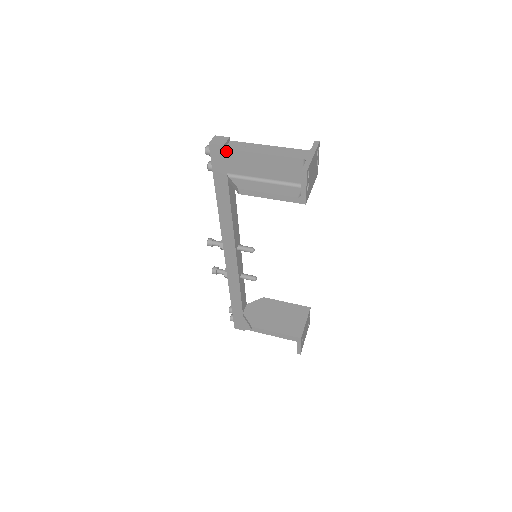
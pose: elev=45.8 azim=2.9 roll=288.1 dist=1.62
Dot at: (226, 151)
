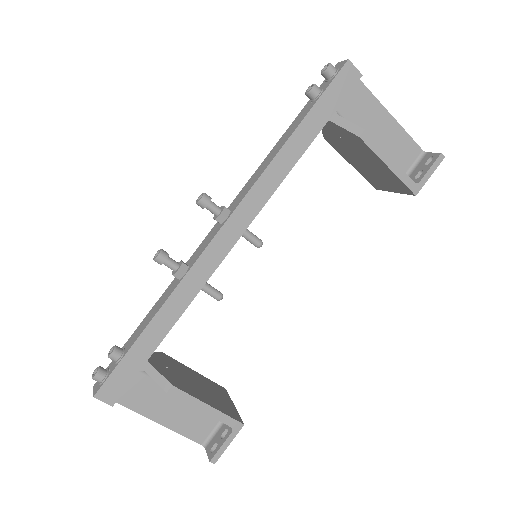
Dot at: (359, 83)
